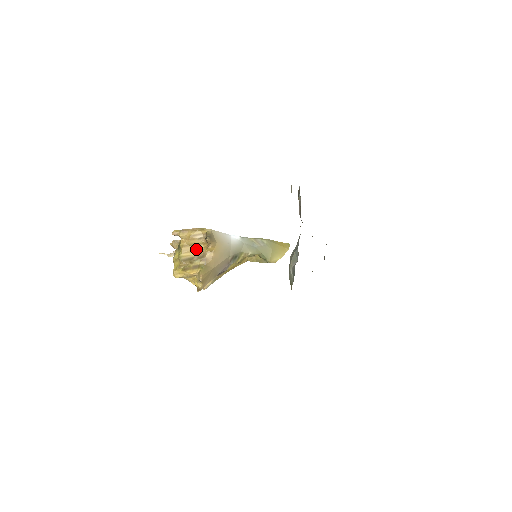
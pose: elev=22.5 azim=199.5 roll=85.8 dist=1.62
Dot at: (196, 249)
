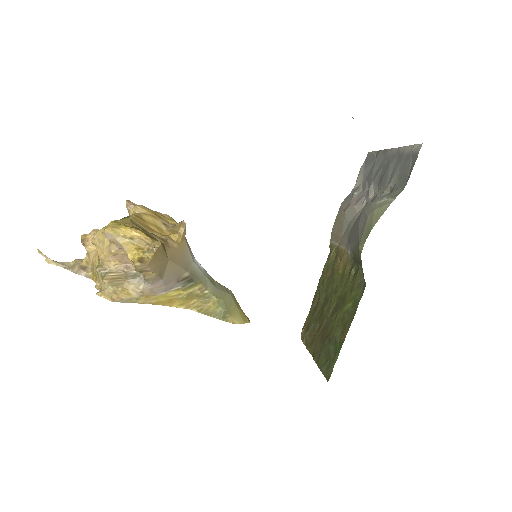
Dot at: (153, 230)
